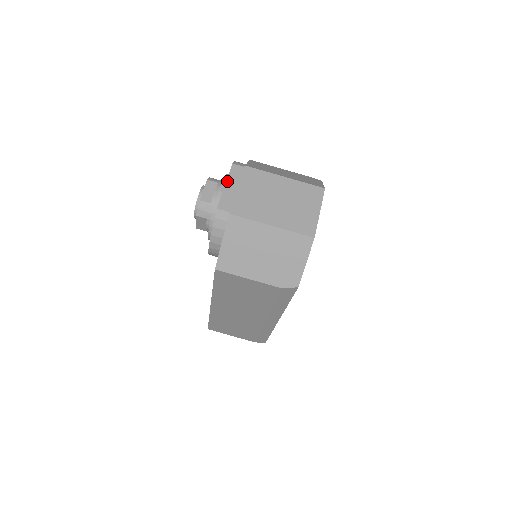
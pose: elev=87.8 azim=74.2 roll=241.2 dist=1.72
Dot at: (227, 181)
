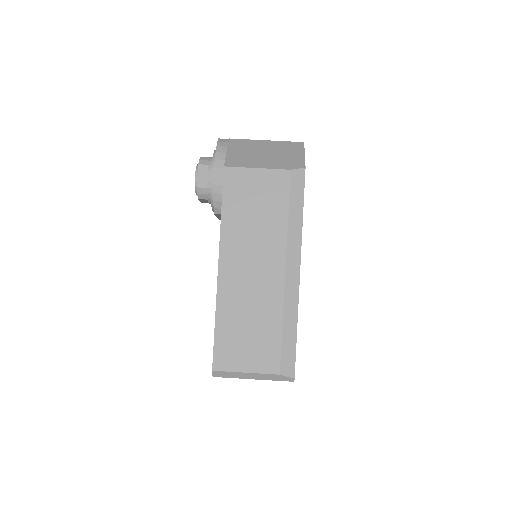
Dot at: occluded
